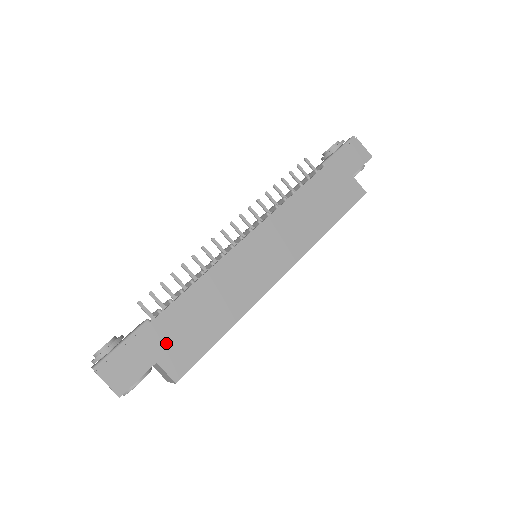
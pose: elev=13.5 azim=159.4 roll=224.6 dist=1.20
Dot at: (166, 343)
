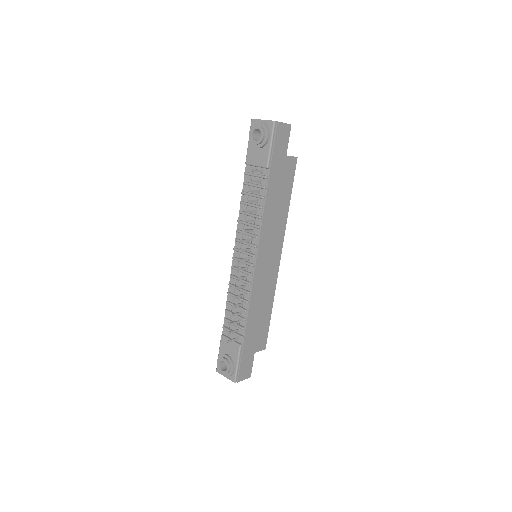
Dot at: (253, 344)
